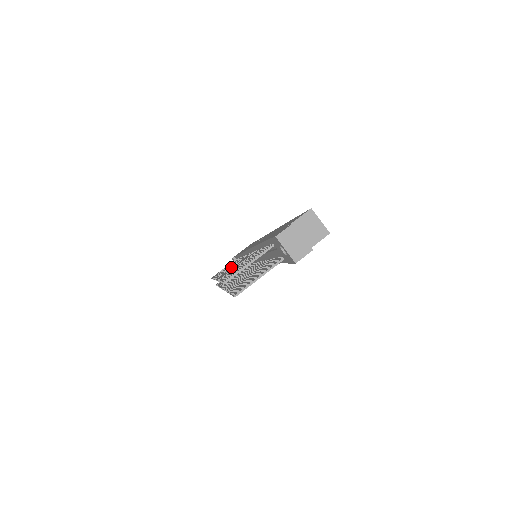
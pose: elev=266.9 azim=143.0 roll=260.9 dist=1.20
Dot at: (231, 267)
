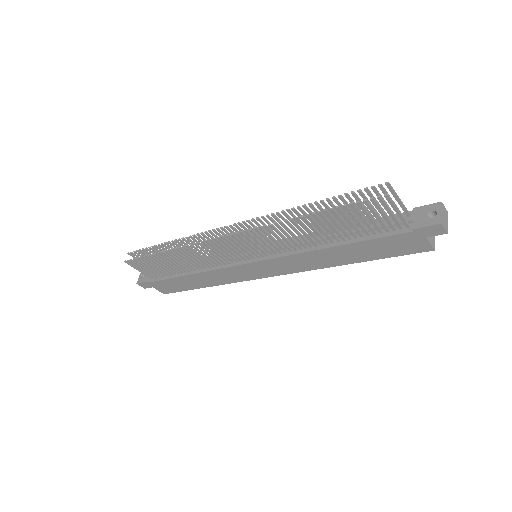
Dot at: occluded
